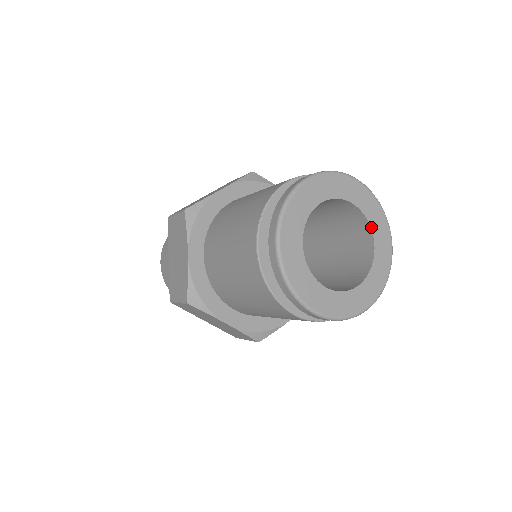
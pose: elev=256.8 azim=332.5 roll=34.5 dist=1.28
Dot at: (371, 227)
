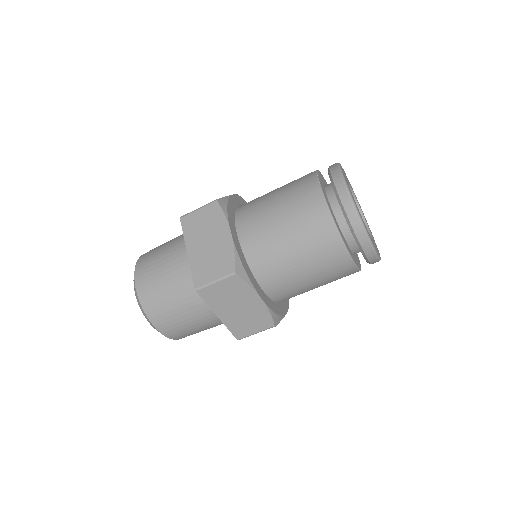
Dot at: occluded
